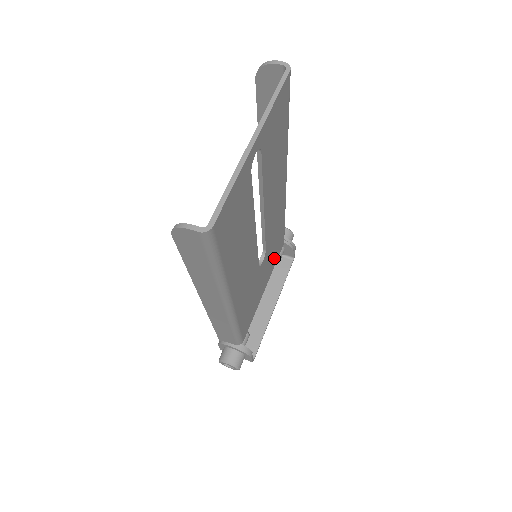
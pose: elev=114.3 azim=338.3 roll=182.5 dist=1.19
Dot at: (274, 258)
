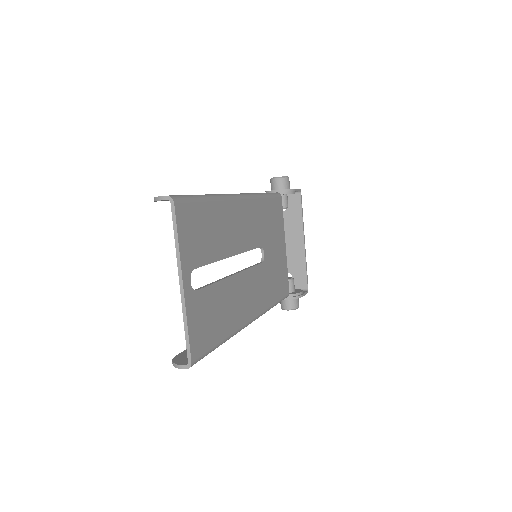
Dot at: (278, 222)
